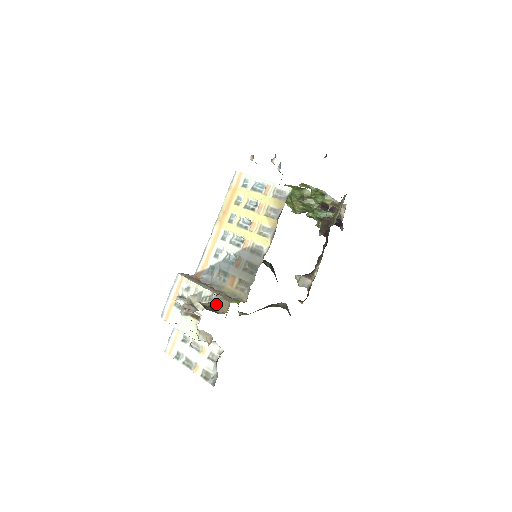
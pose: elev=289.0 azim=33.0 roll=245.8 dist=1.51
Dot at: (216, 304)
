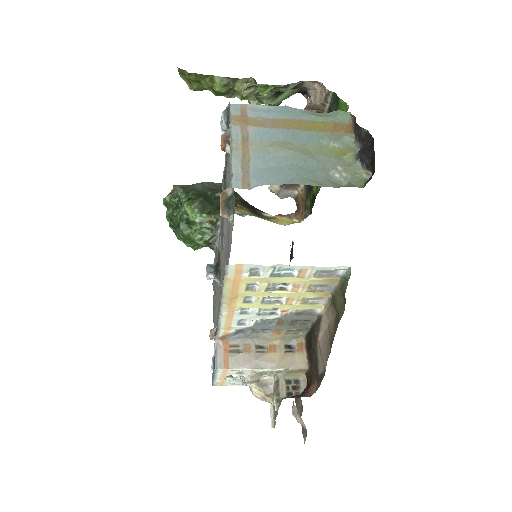
Dot at: (289, 374)
